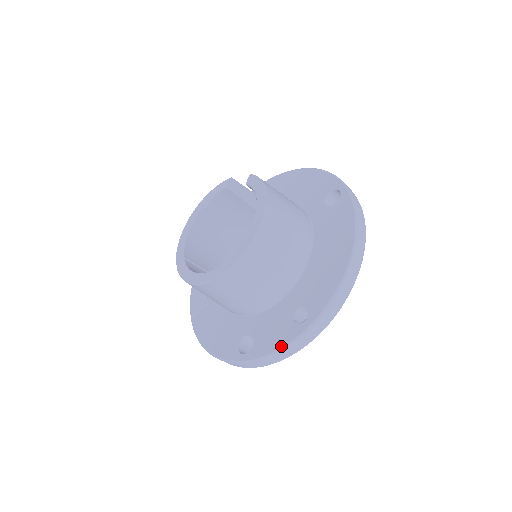
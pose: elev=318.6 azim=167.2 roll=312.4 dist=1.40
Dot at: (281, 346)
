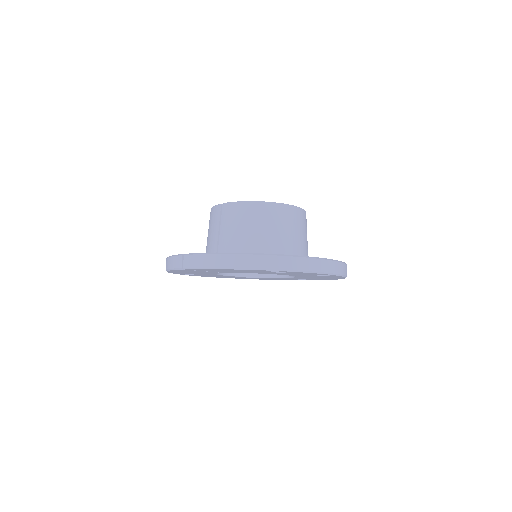
Dot at: occluded
